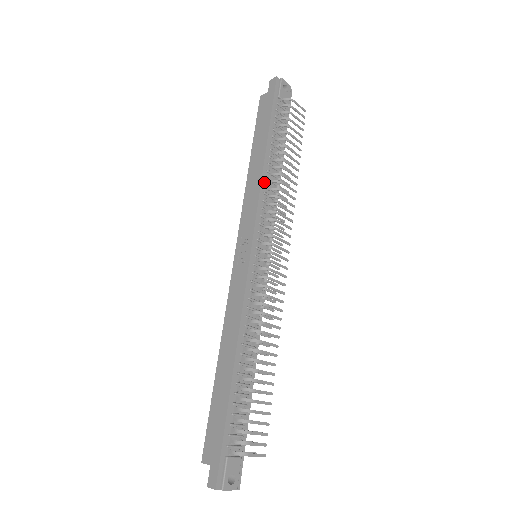
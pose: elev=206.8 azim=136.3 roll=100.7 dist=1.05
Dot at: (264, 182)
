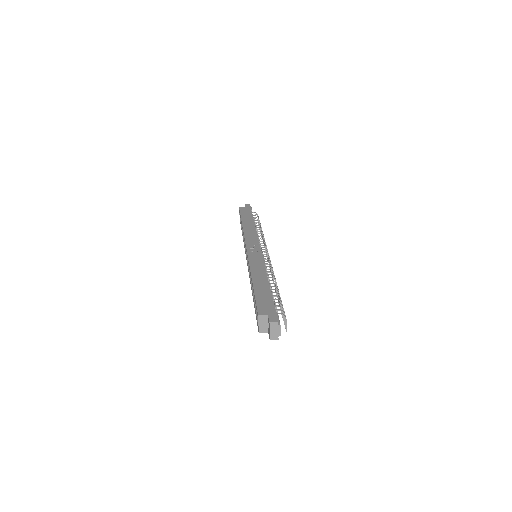
Dot at: occluded
